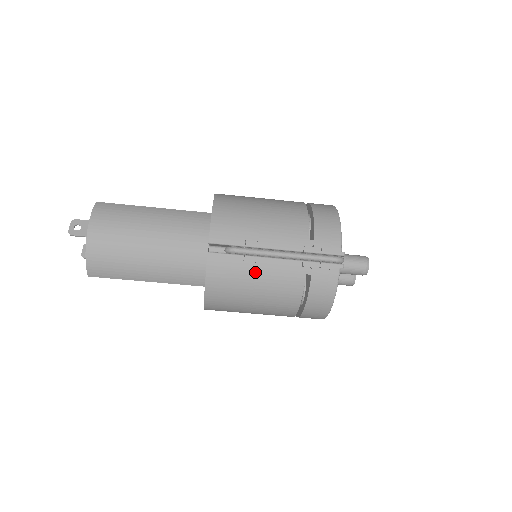
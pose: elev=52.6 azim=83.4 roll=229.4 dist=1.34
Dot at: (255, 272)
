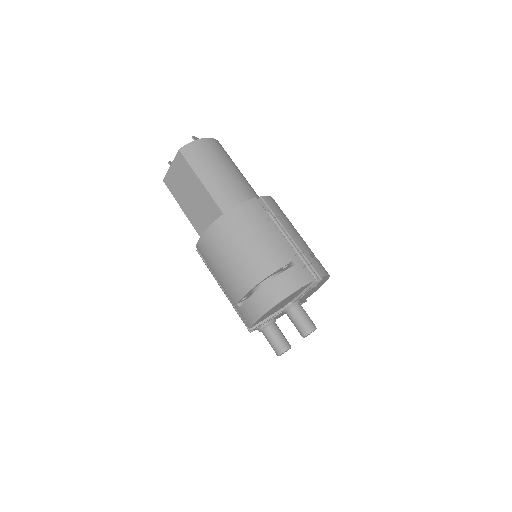
Dot at: (268, 230)
